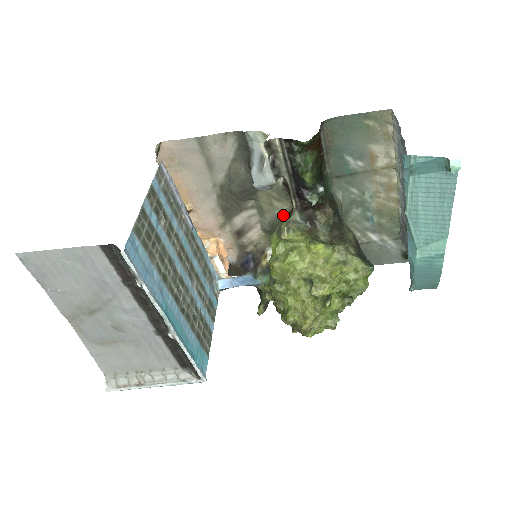
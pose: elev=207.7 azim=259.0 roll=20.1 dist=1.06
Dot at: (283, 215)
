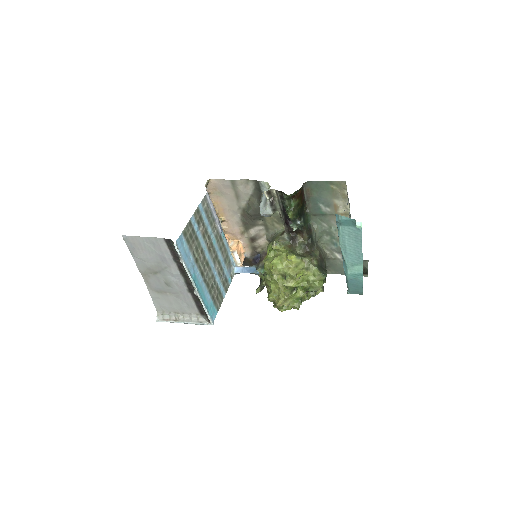
Dot at: (279, 233)
